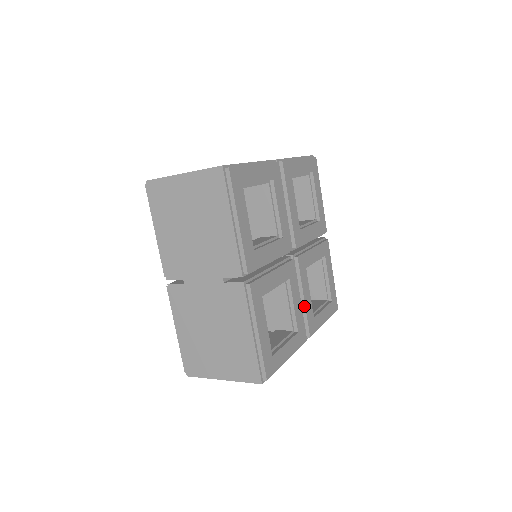
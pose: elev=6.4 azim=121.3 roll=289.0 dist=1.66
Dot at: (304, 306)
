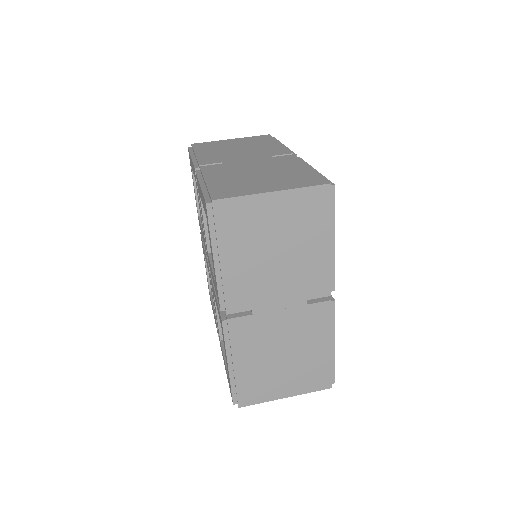
Dot at: occluded
